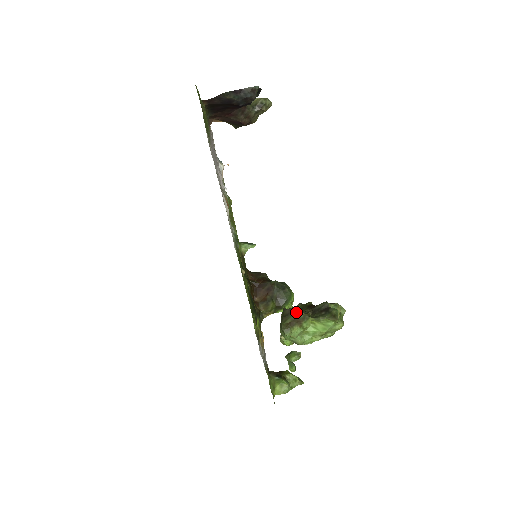
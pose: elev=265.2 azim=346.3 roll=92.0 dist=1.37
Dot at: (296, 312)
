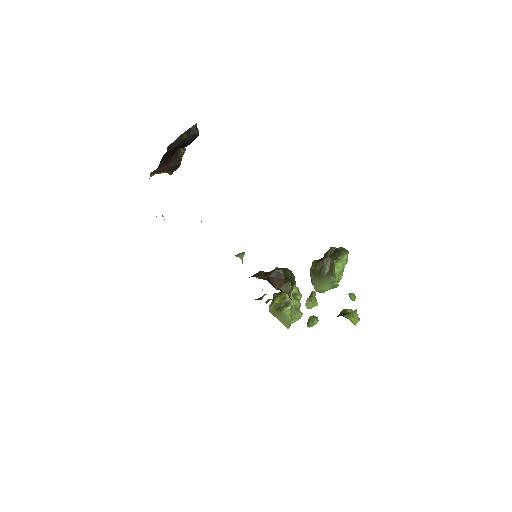
Dot at: (329, 260)
